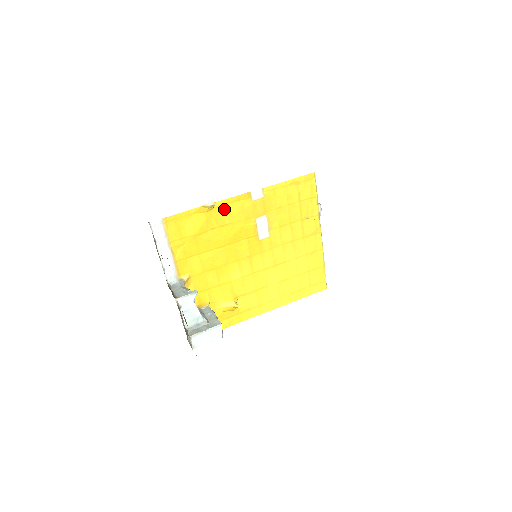
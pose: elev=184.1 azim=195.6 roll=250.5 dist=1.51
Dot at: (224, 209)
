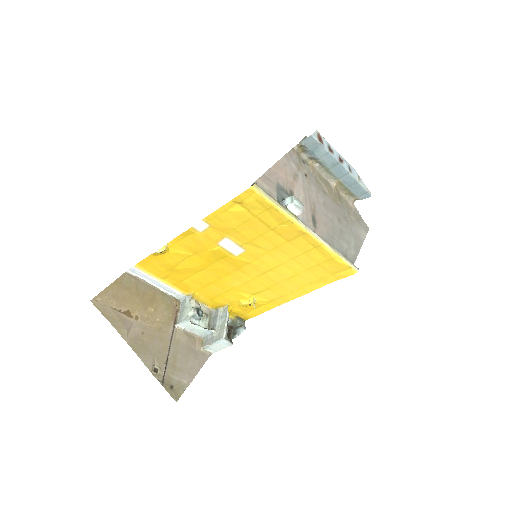
Dot at: (180, 245)
